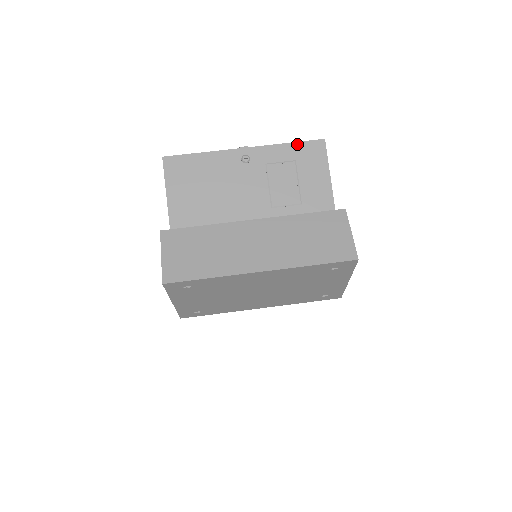
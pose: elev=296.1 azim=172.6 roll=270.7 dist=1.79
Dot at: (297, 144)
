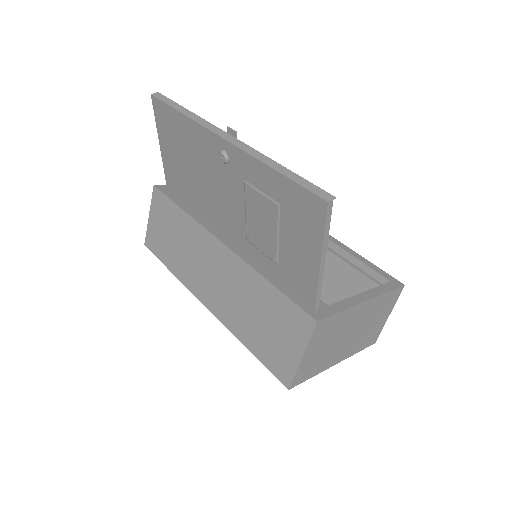
Dot at: (286, 180)
